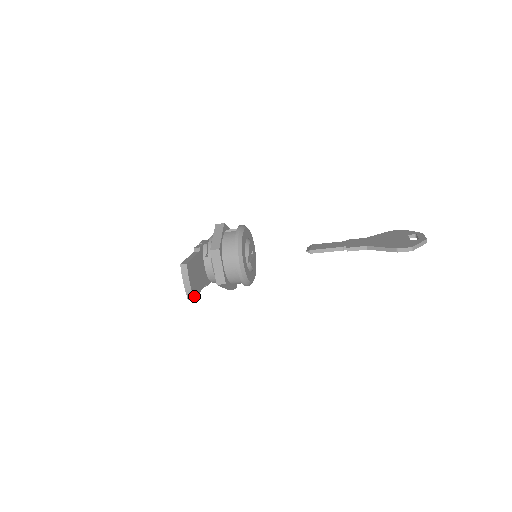
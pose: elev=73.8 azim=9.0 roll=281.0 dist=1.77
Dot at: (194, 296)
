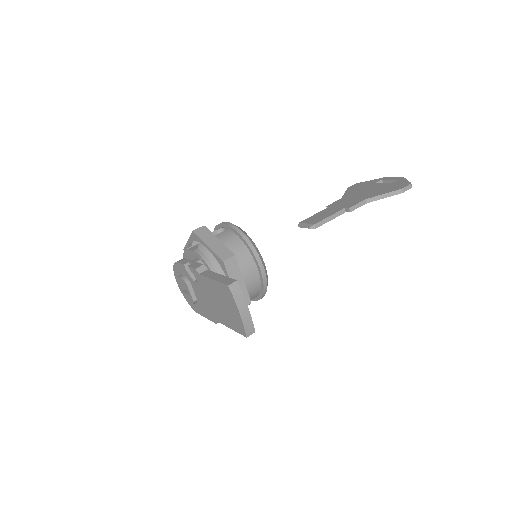
Dot at: (252, 328)
